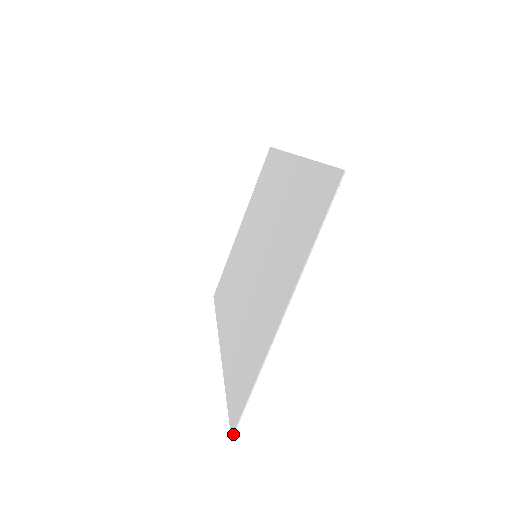
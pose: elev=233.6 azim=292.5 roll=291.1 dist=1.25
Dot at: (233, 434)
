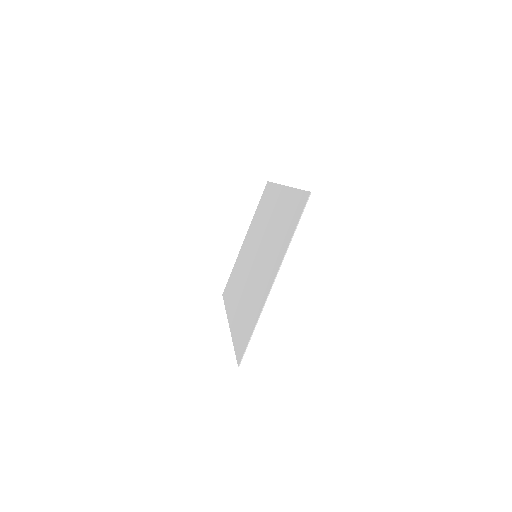
Dot at: (239, 364)
